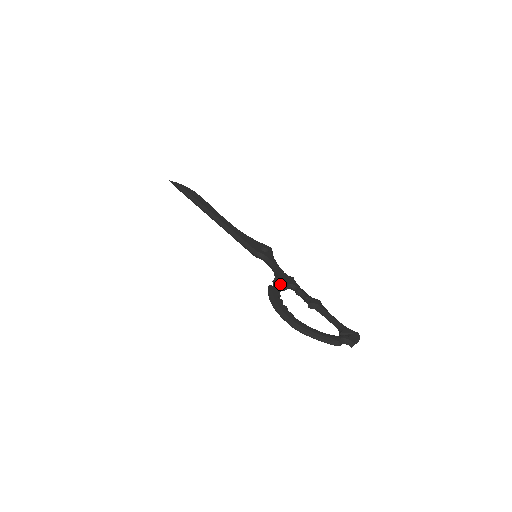
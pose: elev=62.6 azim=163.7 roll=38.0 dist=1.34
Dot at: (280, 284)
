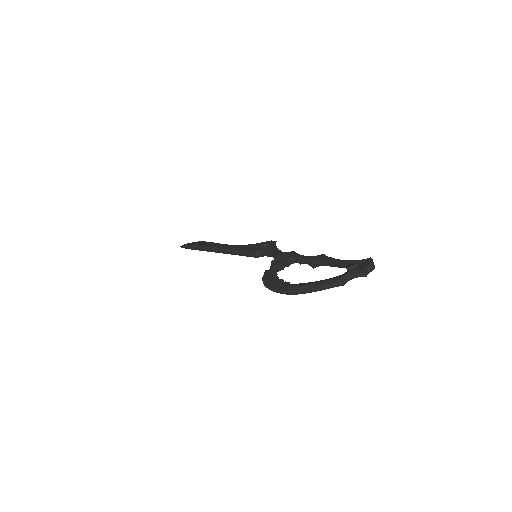
Dot at: (276, 264)
